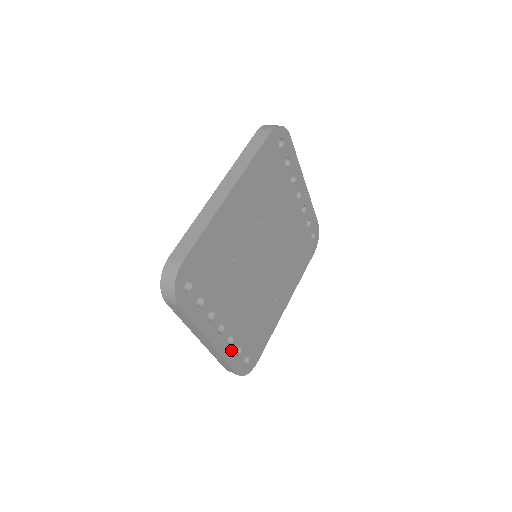
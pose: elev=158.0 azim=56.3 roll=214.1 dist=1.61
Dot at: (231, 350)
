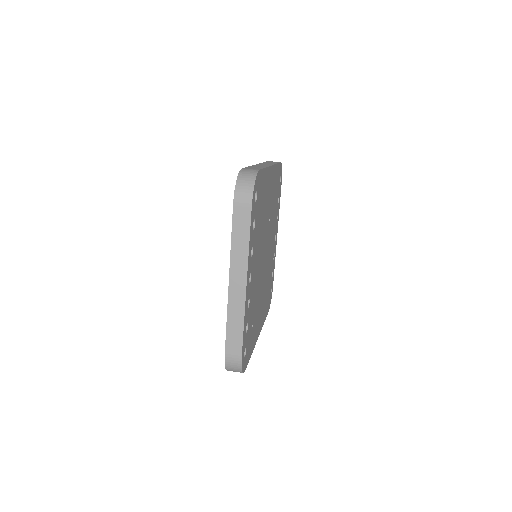
Dot at: (246, 317)
